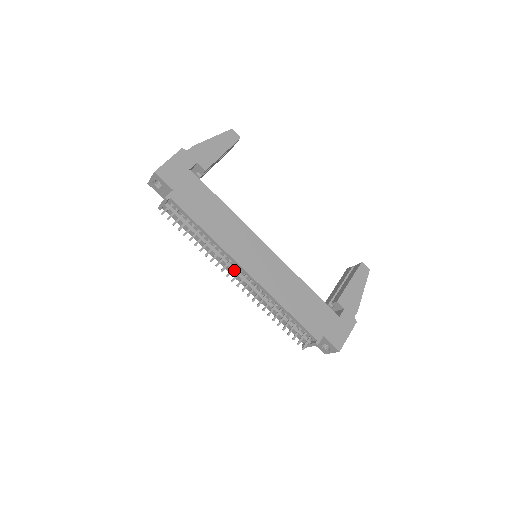
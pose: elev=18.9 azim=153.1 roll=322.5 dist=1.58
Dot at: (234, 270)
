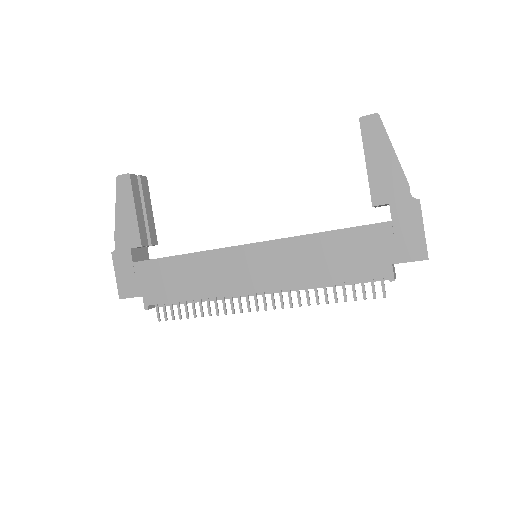
Dot at: (252, 295)
